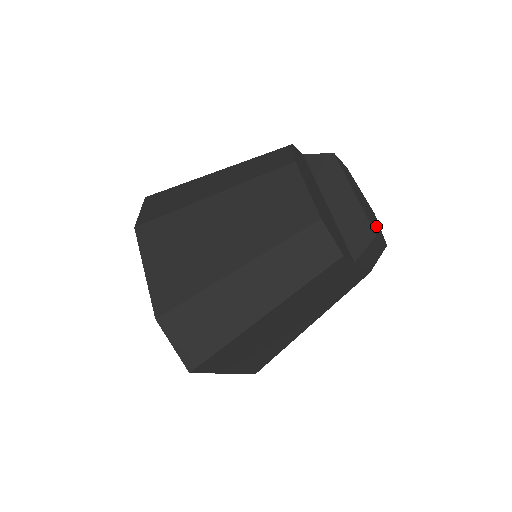
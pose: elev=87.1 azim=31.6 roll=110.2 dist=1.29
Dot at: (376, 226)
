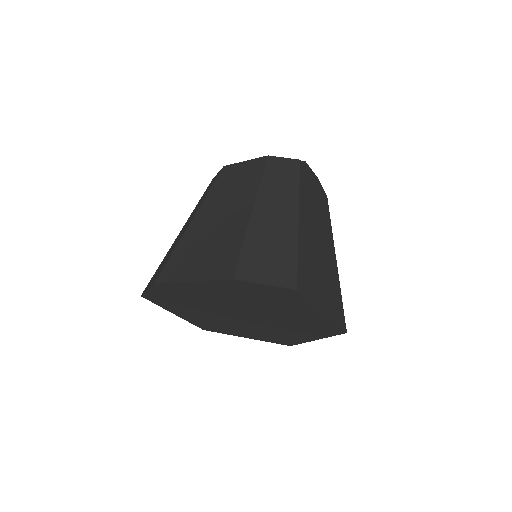
Dot at: occluded
